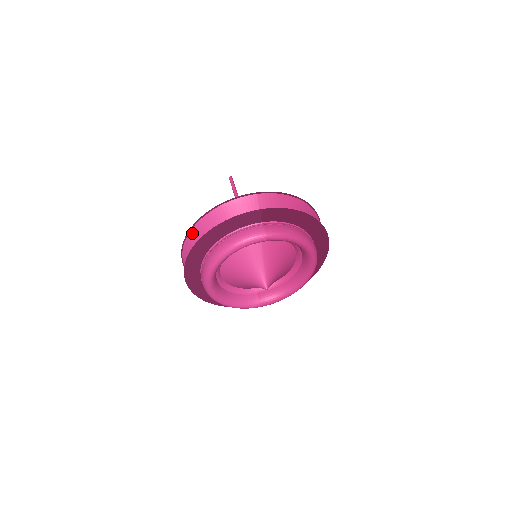
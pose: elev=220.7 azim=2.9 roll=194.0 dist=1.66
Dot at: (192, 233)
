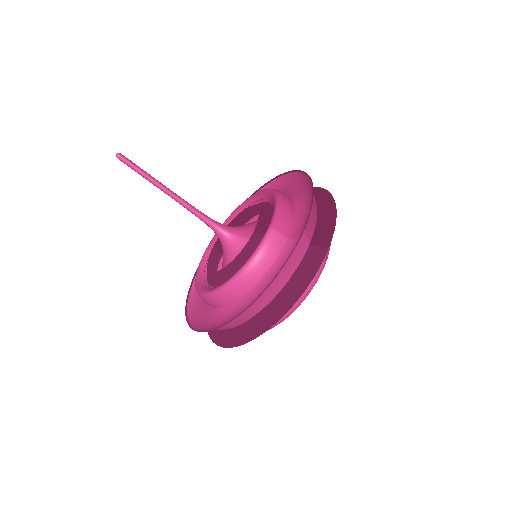
Dot at: (238, 318)
